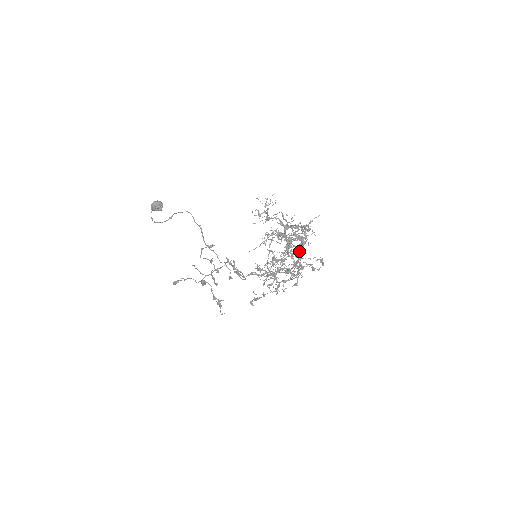
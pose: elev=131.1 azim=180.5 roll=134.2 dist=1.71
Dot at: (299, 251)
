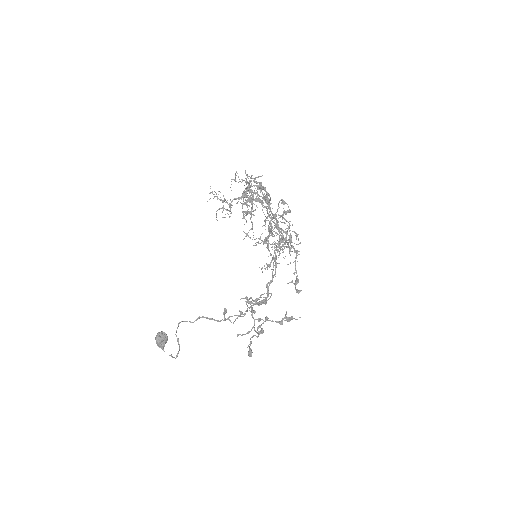
Dot at: (269, 203)
